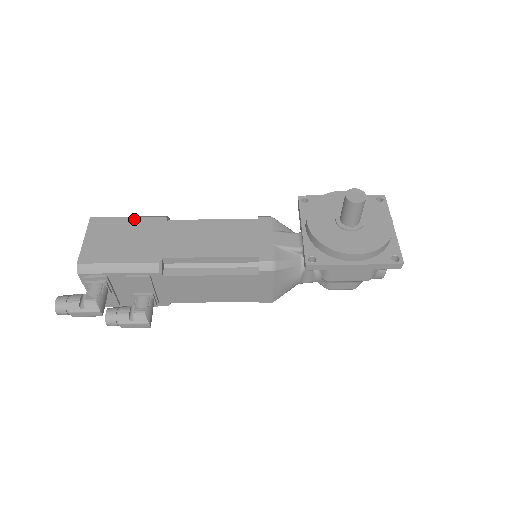
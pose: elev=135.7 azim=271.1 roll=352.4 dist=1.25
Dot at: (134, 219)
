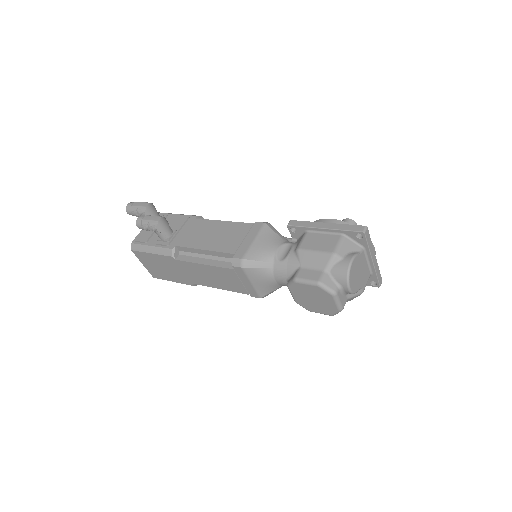
Dot at: occluded
